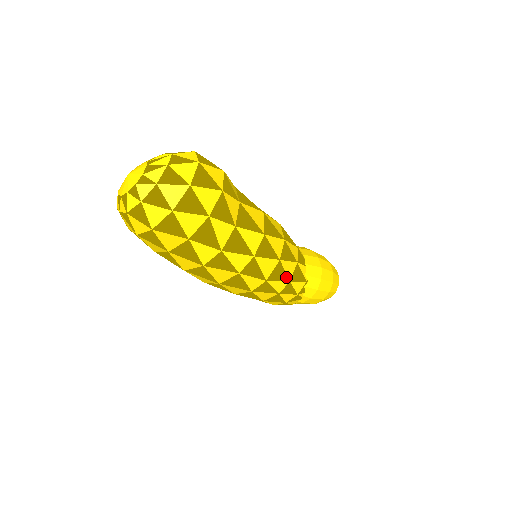
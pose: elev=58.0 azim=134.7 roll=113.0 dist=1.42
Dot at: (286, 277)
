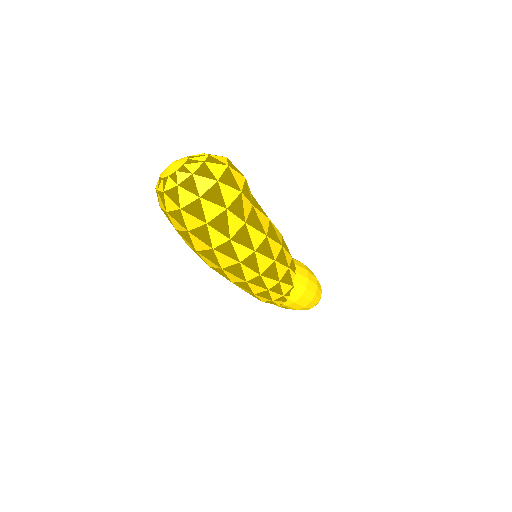
Dot at: (277, 277)
